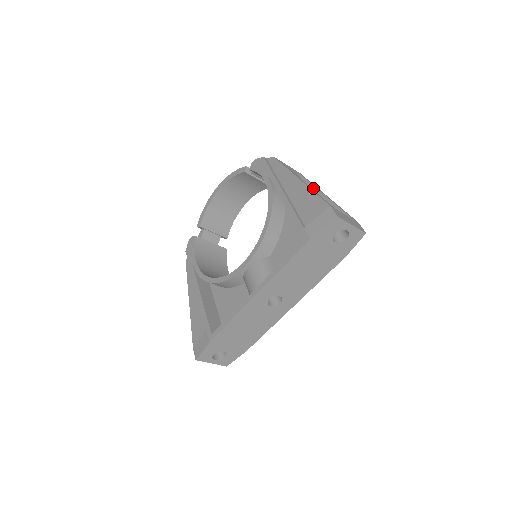
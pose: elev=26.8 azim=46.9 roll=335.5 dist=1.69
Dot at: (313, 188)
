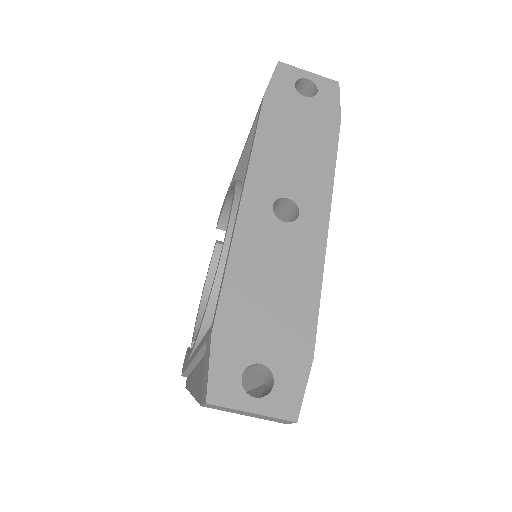
Dot at: occluded
